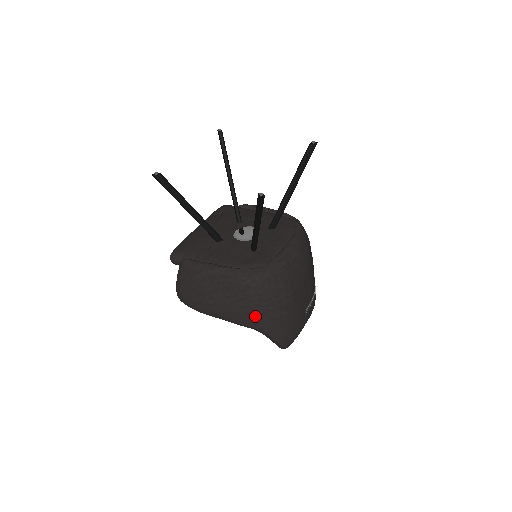
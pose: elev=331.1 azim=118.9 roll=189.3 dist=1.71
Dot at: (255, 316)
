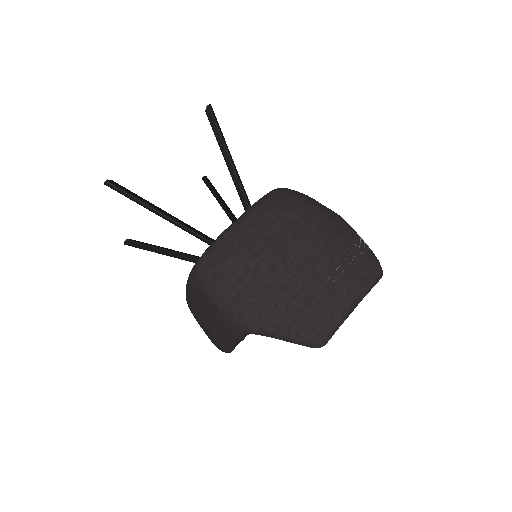
Dot at: (226, 314)
